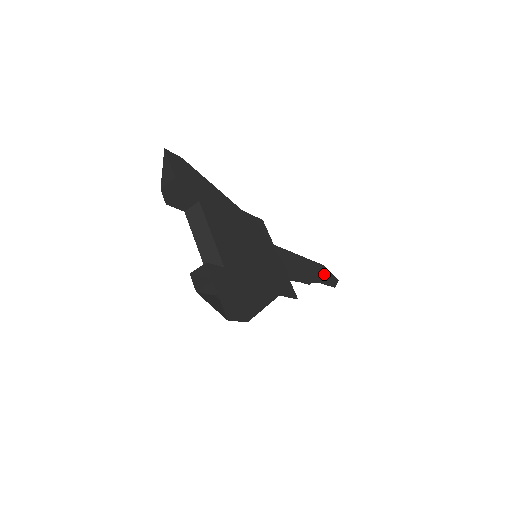
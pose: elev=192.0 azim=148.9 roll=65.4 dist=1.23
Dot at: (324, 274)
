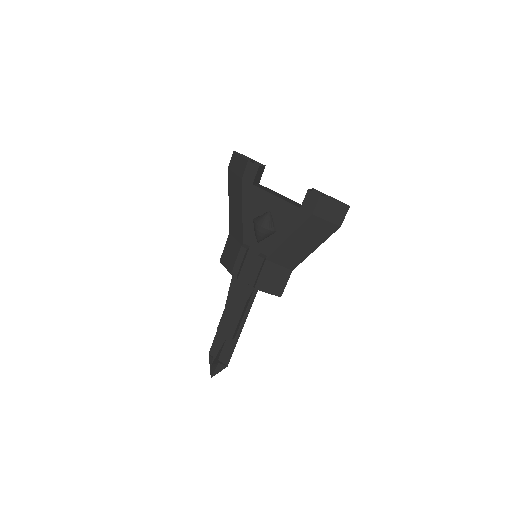
Dot at: (221, 351)
